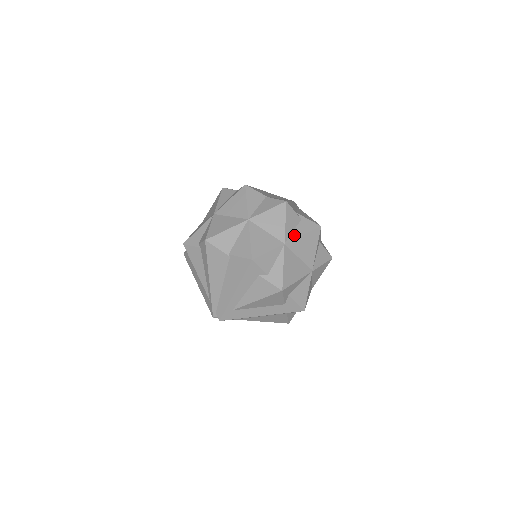
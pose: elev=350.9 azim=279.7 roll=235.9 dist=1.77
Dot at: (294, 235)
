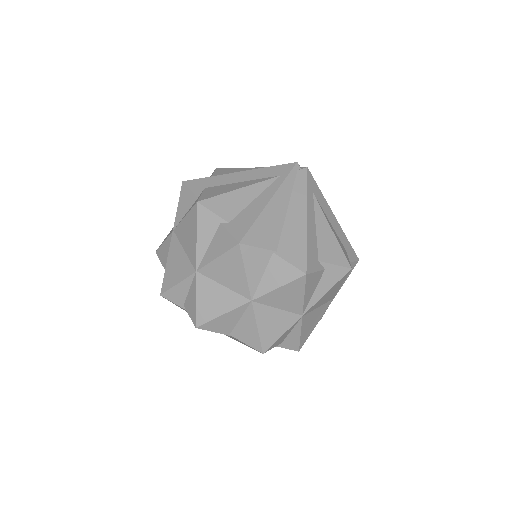
Dot at: (315, 298)
